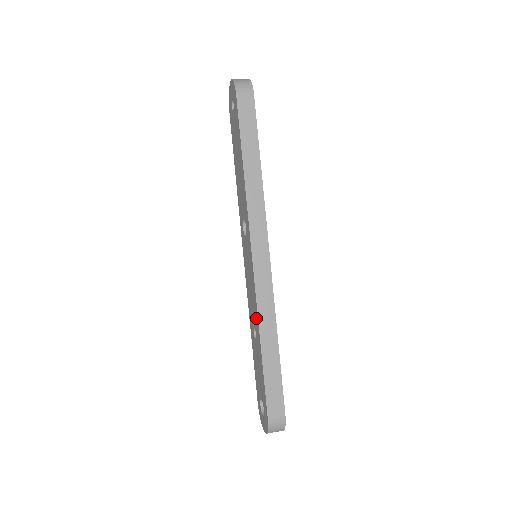
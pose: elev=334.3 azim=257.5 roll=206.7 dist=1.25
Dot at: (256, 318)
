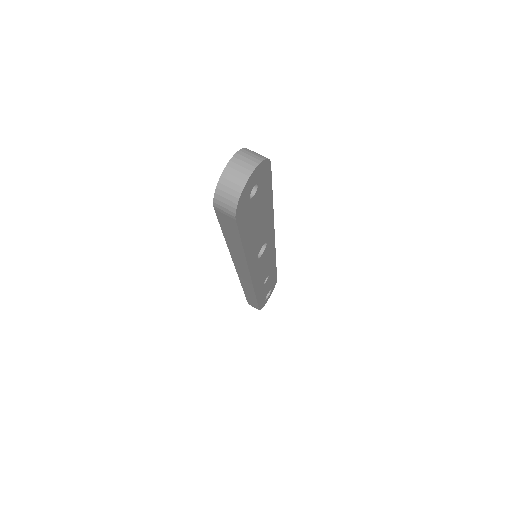
Dot at: occluded
